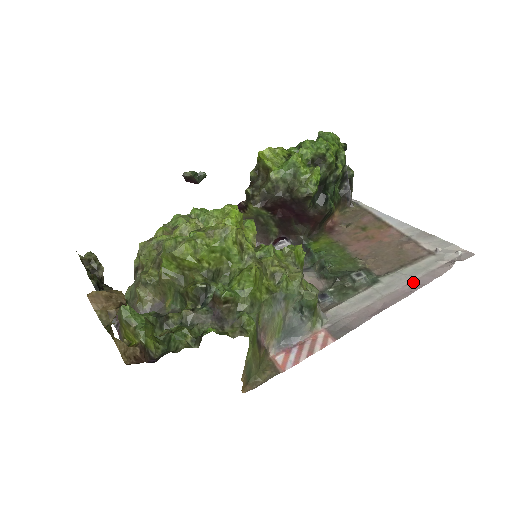
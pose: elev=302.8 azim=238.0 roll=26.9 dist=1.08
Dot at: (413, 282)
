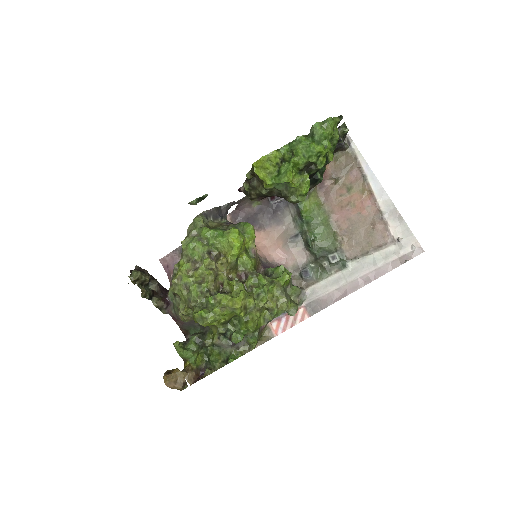
Dot at: (371, 273)
